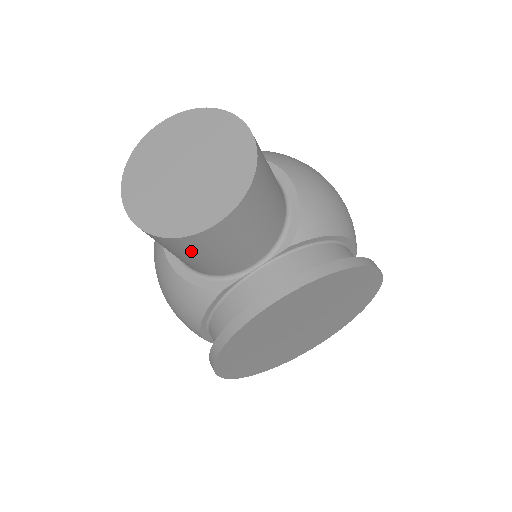
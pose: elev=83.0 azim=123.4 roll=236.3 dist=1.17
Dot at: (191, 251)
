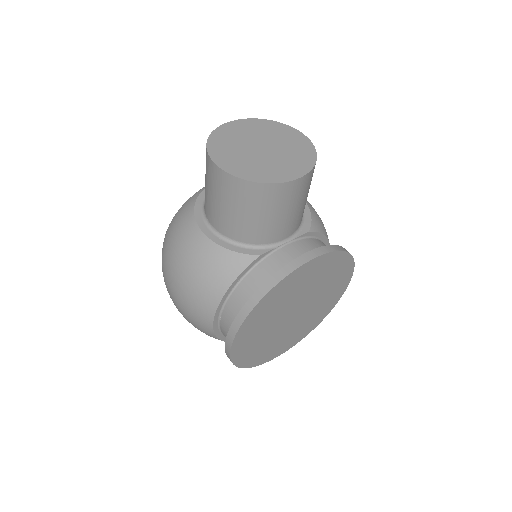
Dot at: (263, 204)
